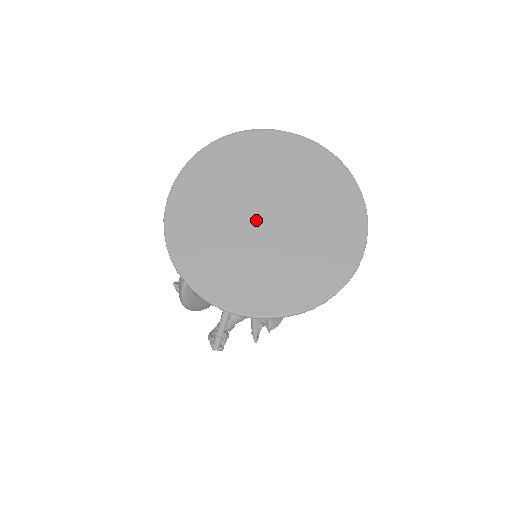
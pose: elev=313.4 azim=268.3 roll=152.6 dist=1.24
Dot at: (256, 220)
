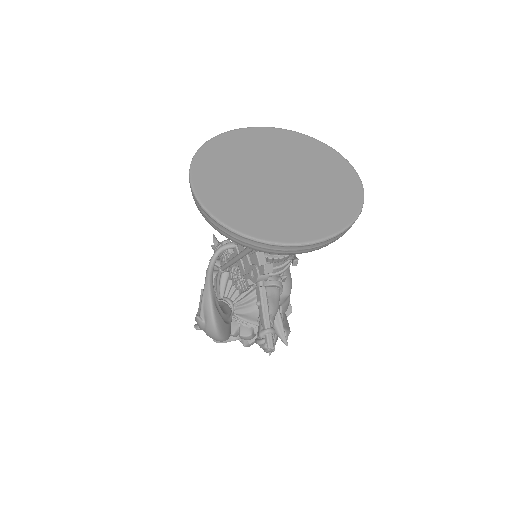
Dot at: (273, 182)
